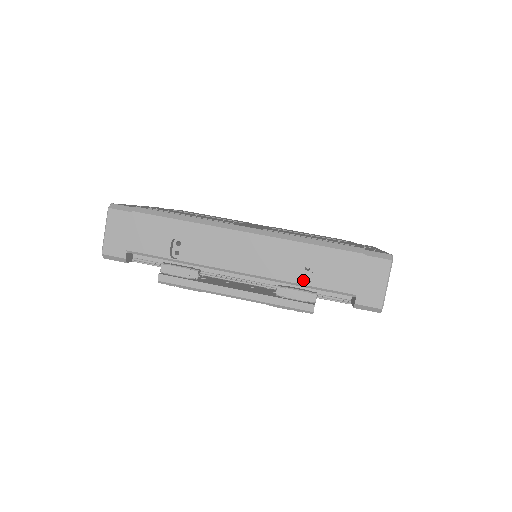
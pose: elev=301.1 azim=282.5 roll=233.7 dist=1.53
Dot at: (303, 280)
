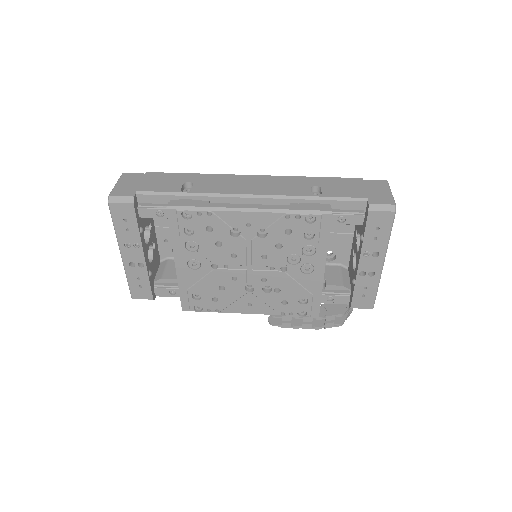
Dot at: occluded
